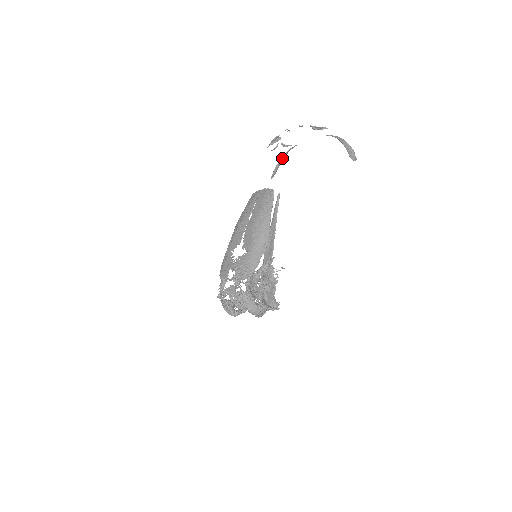
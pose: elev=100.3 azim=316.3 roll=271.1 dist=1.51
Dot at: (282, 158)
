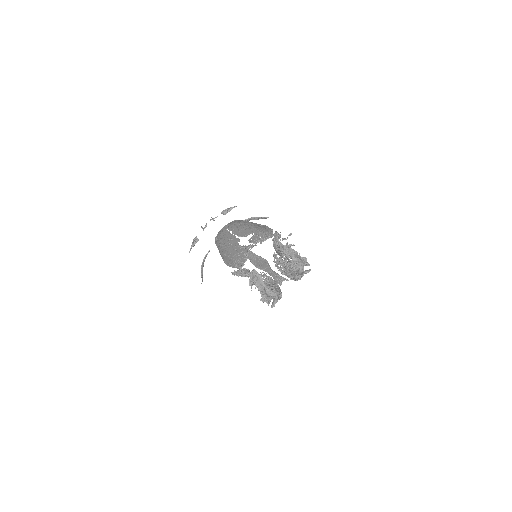
Dot at: (202, 264)
